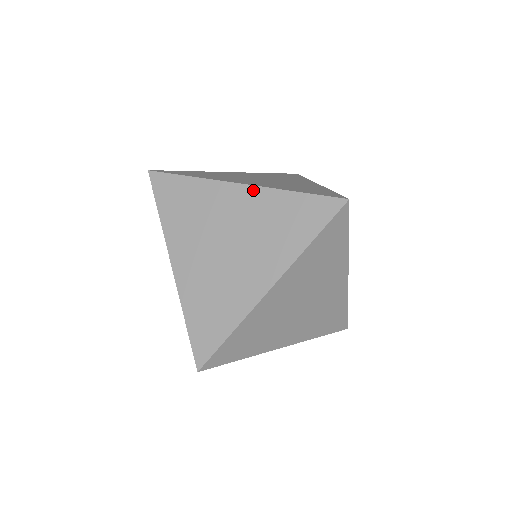
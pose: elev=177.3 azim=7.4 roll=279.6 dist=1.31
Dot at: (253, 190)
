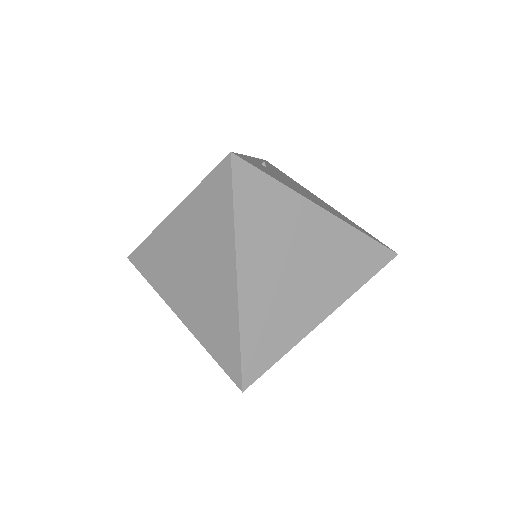
Dot at: (179, 210)
